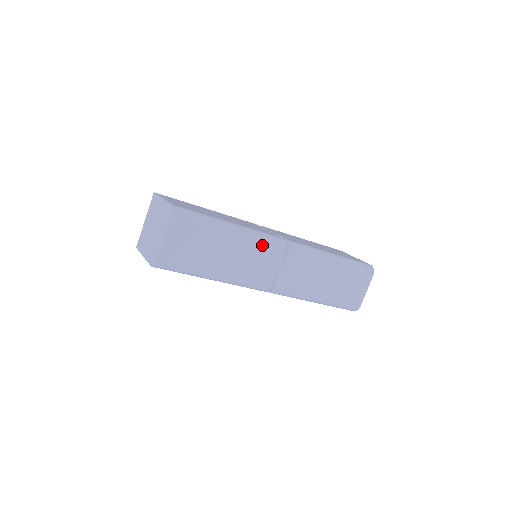
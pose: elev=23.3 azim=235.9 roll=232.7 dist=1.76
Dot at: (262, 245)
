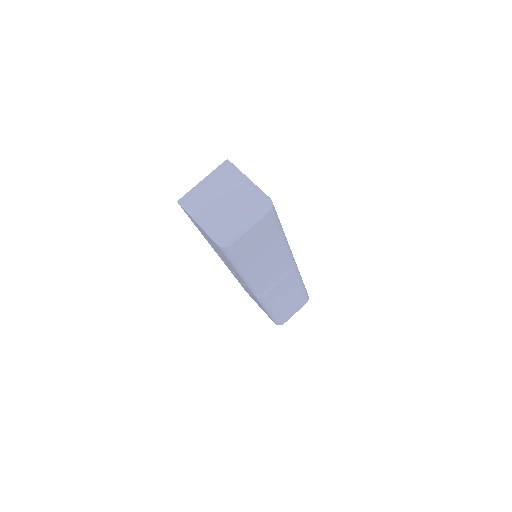
Dot at: (286, 259)
